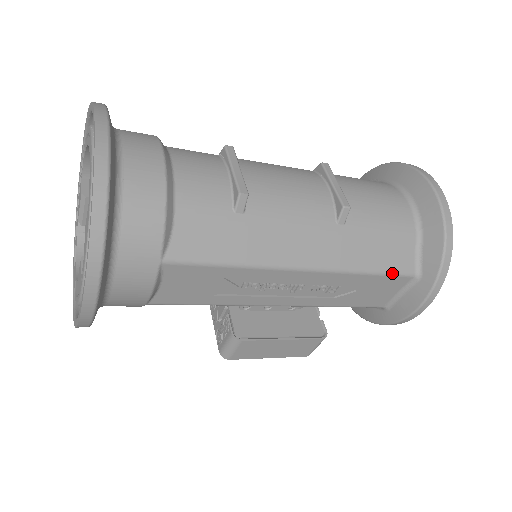
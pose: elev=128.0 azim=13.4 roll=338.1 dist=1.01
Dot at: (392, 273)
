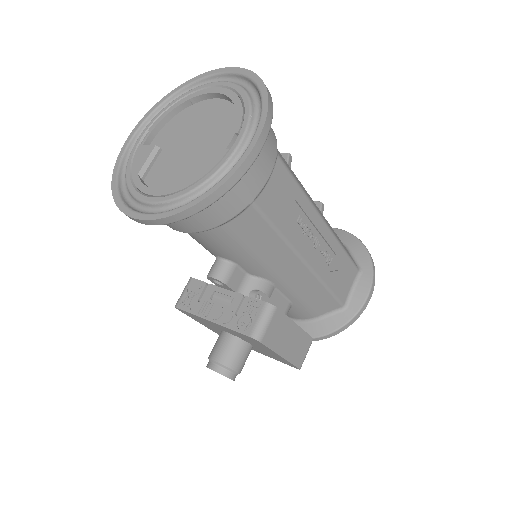
Dot at: (351, 259)
